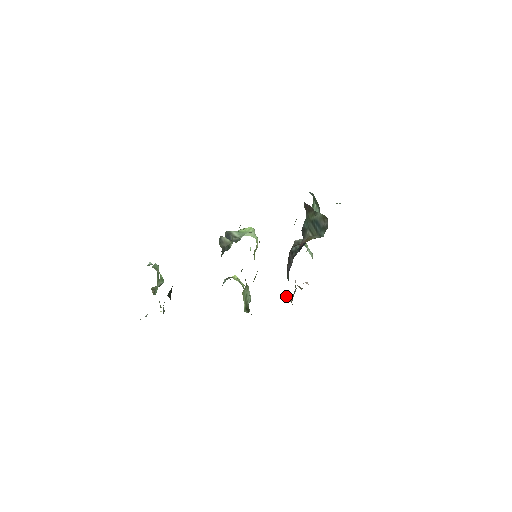
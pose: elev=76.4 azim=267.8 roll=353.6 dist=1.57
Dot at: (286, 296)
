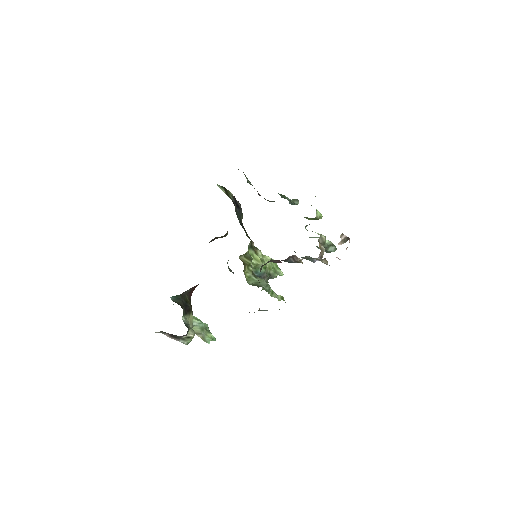
Dot at: (294, 262)
